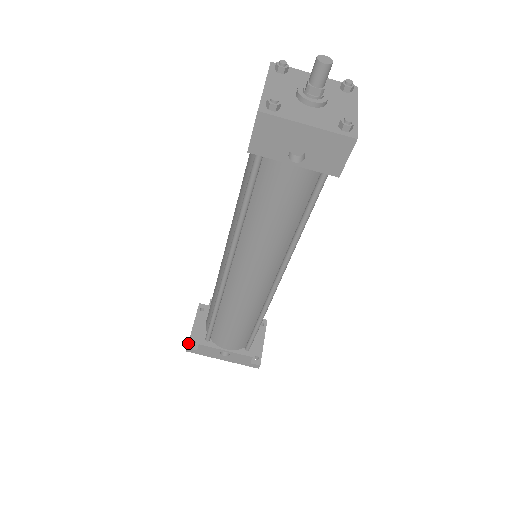
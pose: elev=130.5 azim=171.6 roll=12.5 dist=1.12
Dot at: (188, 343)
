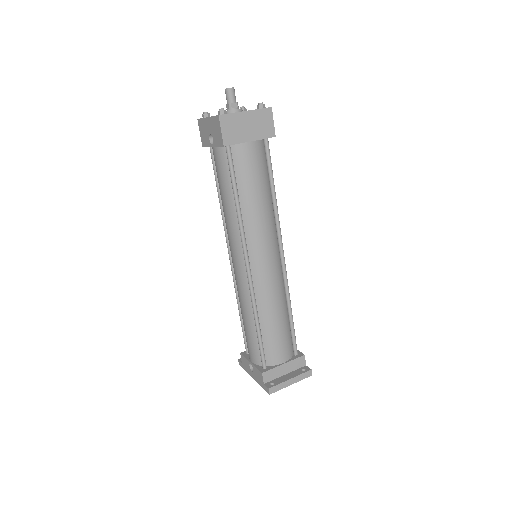
Dot at: occluded
